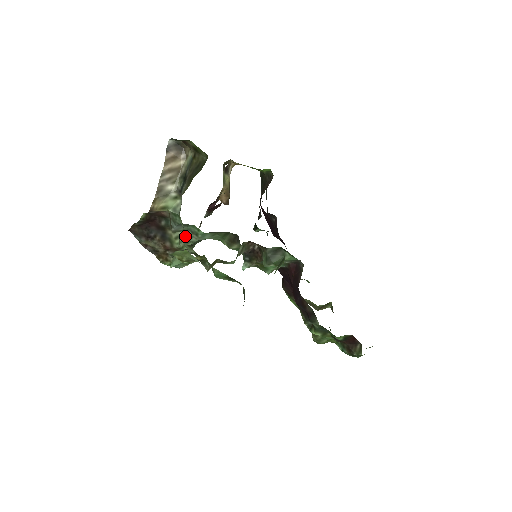
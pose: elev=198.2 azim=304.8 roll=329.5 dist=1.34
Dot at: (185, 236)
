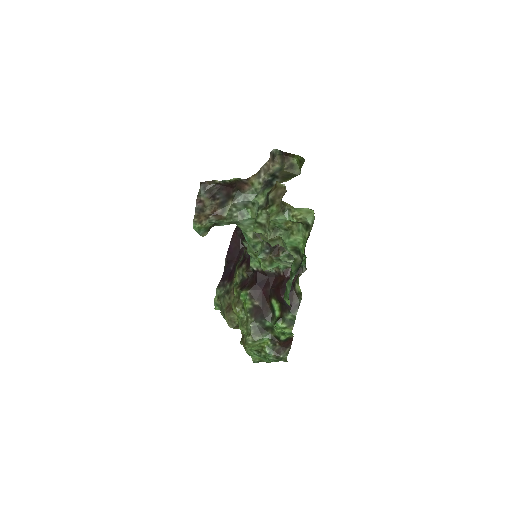
Dot at: (233, 213)
